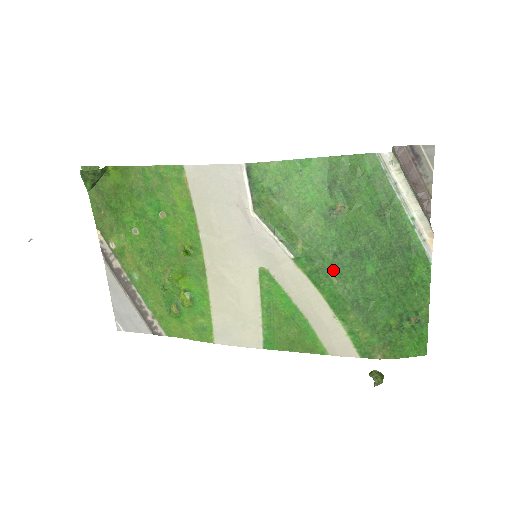
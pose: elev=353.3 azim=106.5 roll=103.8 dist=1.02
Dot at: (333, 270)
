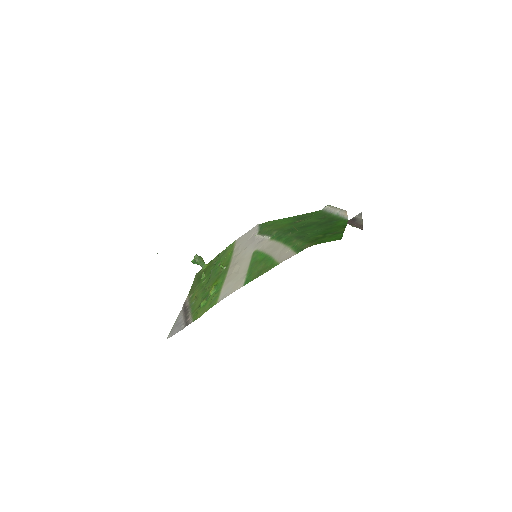
Dot at: (289, 232)
